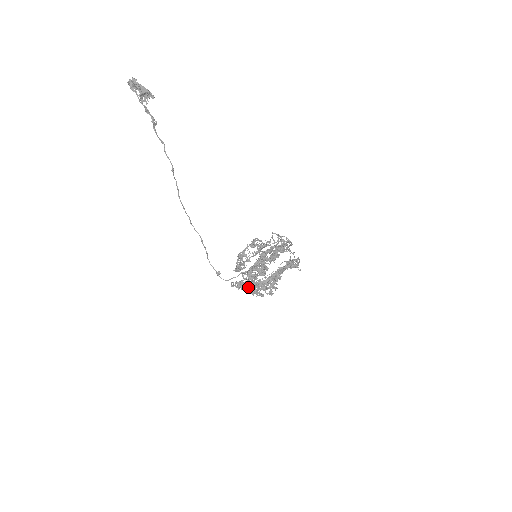
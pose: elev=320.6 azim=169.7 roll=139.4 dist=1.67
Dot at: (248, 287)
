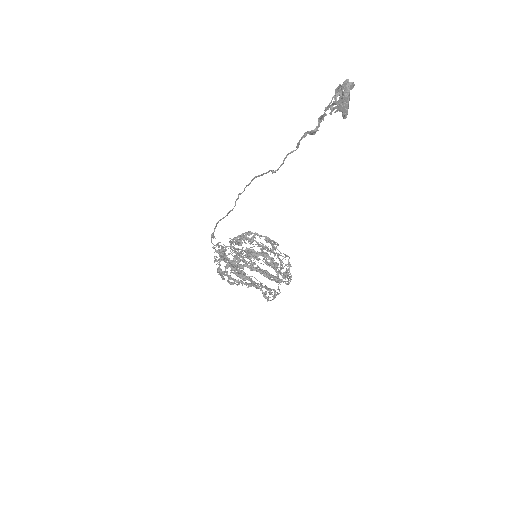
Dot at: occluded
